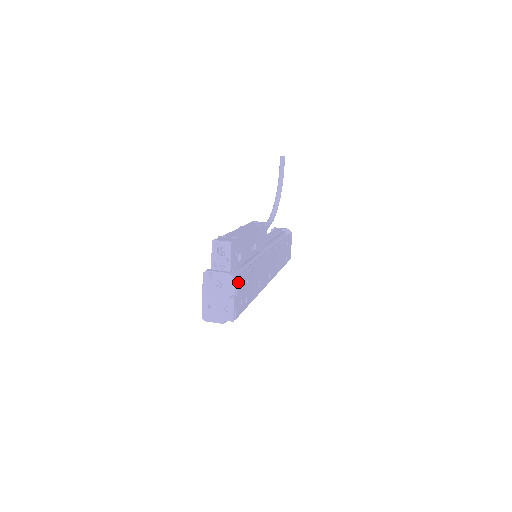
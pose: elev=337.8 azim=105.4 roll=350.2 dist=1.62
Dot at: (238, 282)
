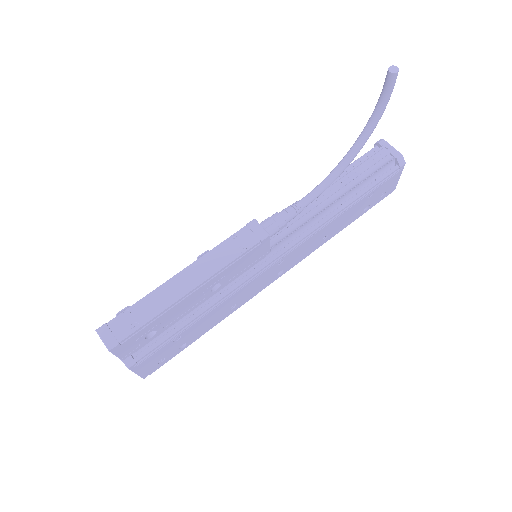
Dot at: (143, 360)
